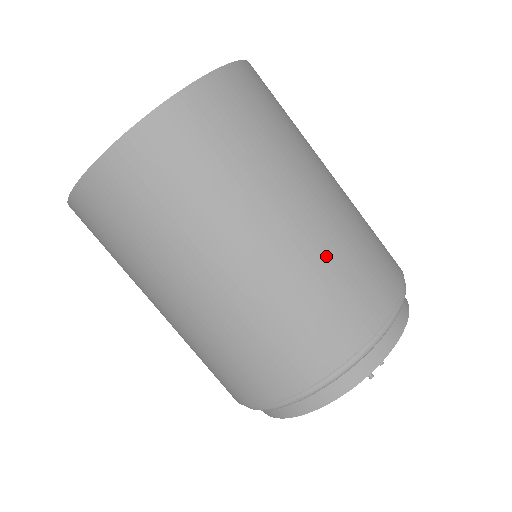
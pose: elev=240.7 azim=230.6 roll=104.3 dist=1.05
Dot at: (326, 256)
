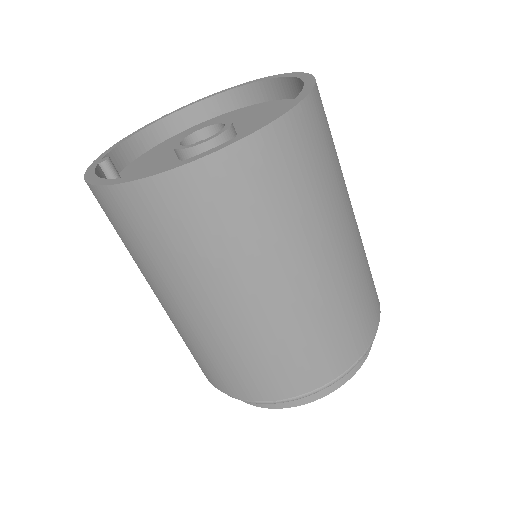
Dot at: (343, 295)
